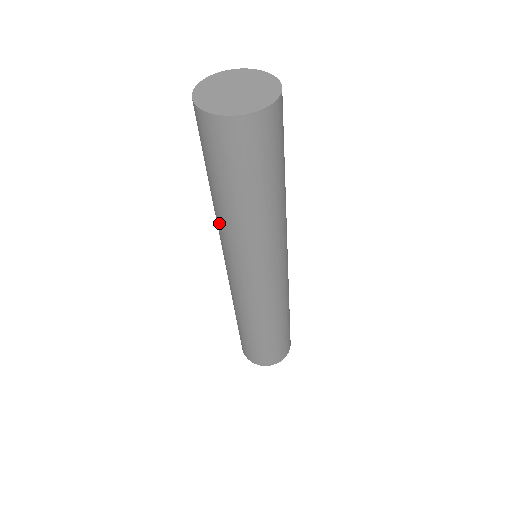
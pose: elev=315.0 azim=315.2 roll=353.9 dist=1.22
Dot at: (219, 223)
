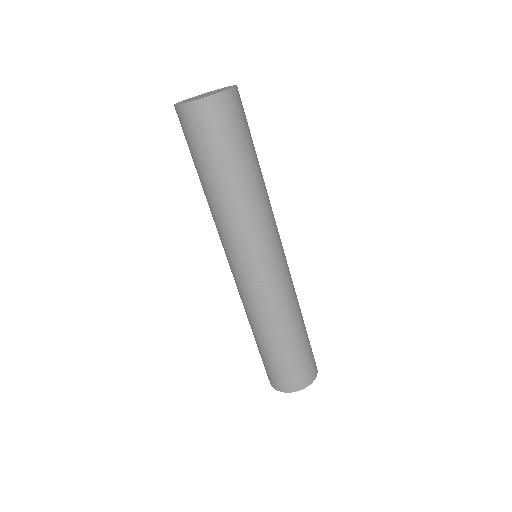
Dot at: occluded
